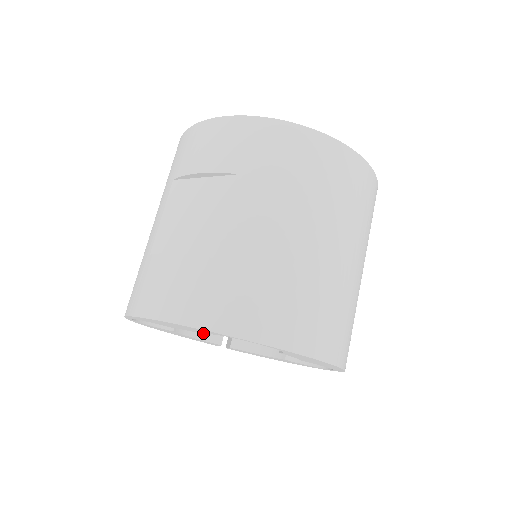
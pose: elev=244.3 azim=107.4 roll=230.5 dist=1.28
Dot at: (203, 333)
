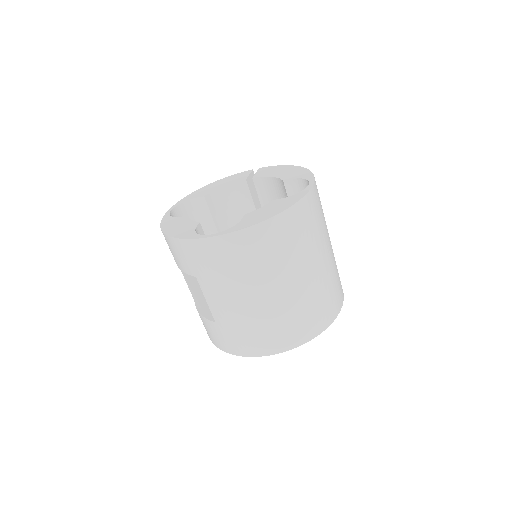
Dot at: occluded
